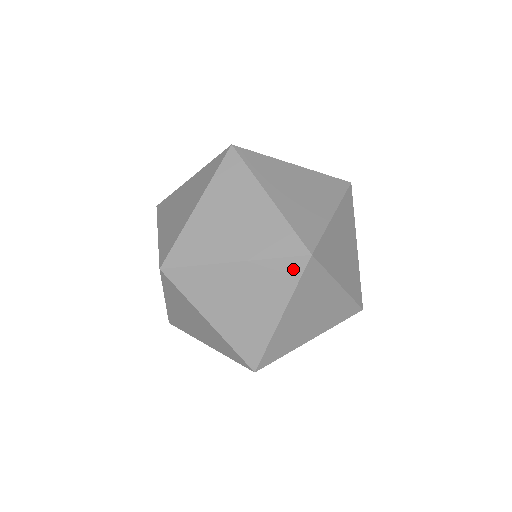
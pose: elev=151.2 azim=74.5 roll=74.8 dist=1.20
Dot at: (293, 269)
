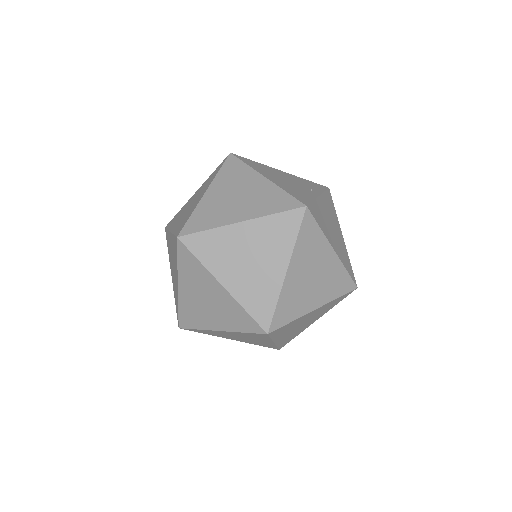
Dot at: (343, 298)
